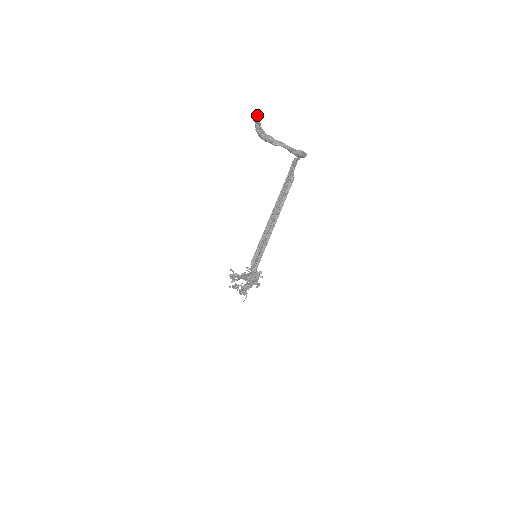
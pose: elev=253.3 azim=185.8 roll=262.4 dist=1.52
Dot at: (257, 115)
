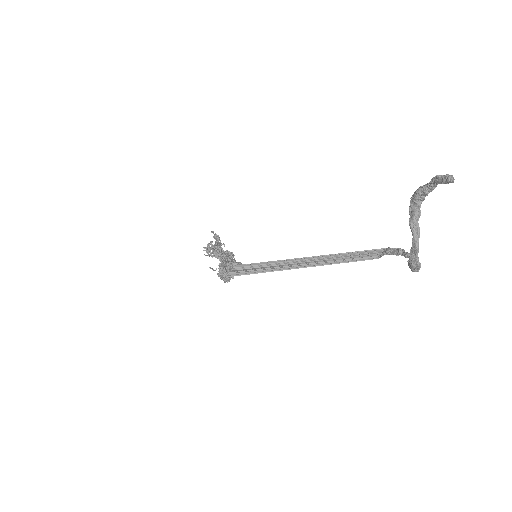
Dot at: (444, 182)
